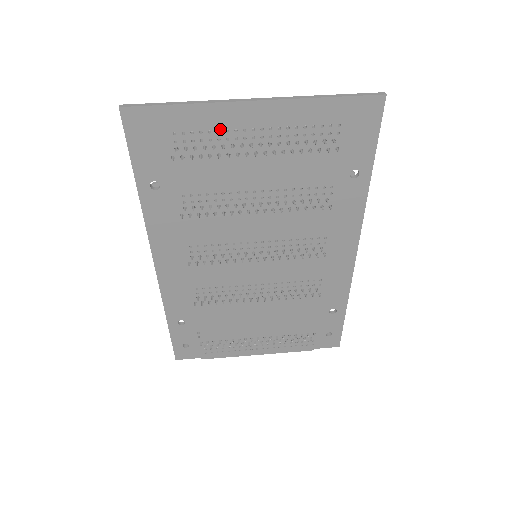
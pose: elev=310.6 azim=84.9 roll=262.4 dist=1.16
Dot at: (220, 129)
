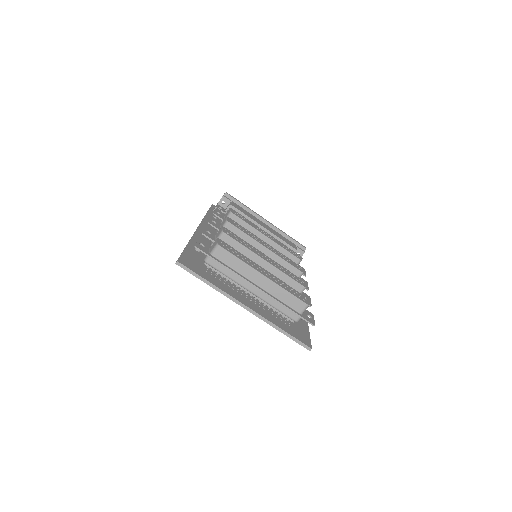
Dot at: occluded
